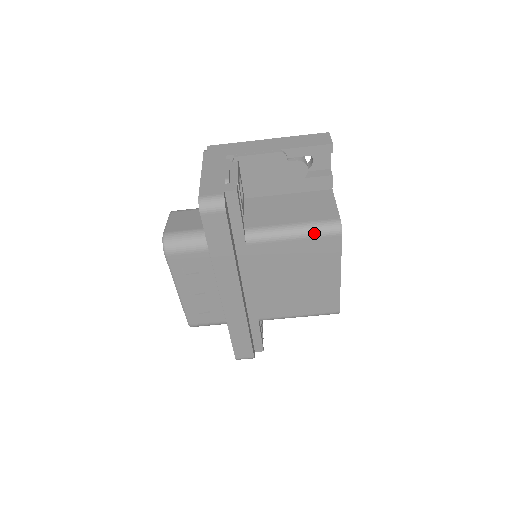
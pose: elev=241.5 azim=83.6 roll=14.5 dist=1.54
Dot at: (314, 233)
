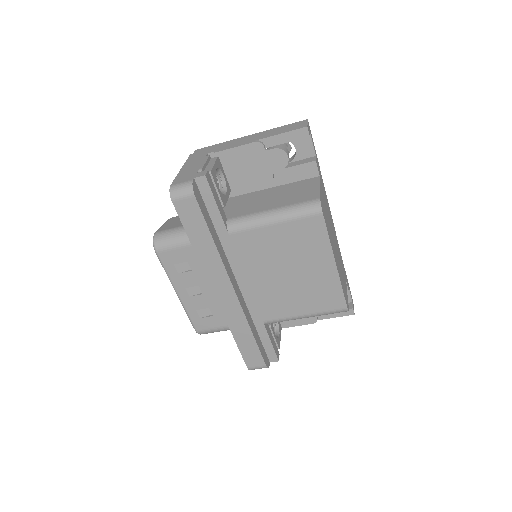
Dot at: (294, 215)
